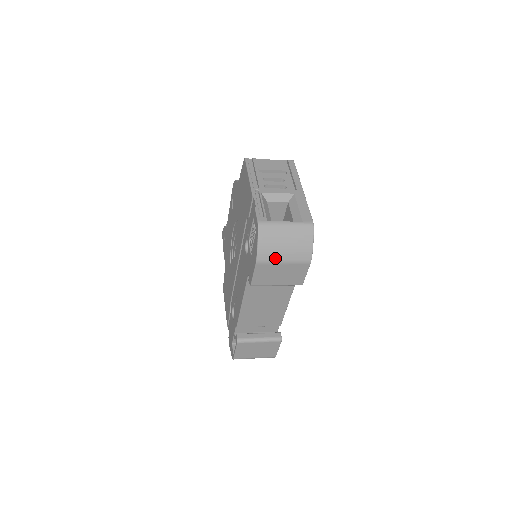
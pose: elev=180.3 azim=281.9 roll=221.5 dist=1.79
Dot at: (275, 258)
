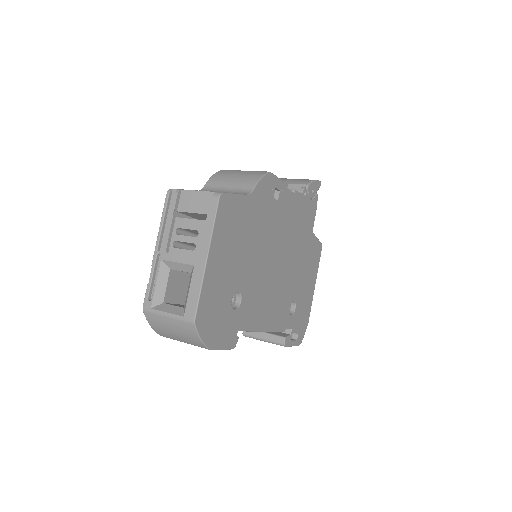
Dot at: (174, 338)
